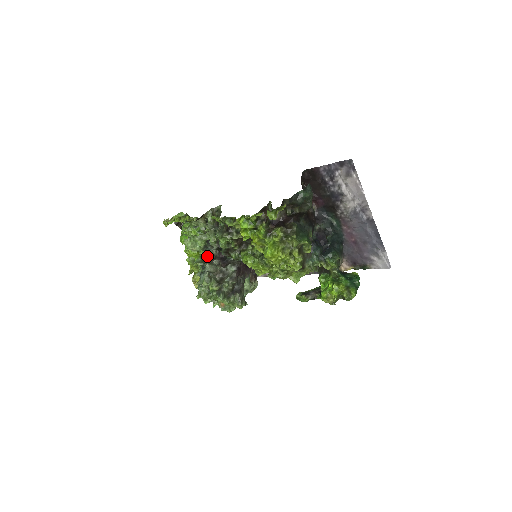
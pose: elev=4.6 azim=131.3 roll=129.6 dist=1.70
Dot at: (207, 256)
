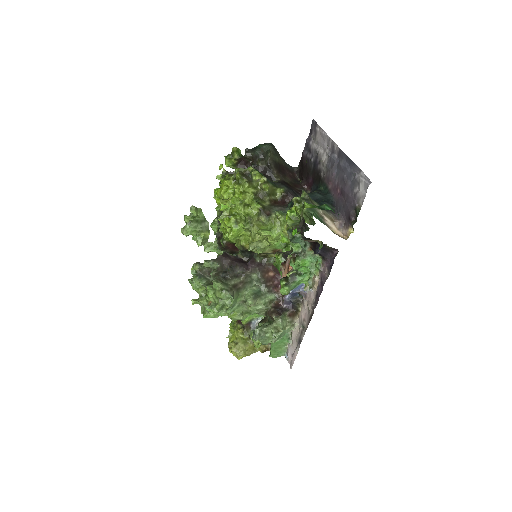
Dot at: occluded
